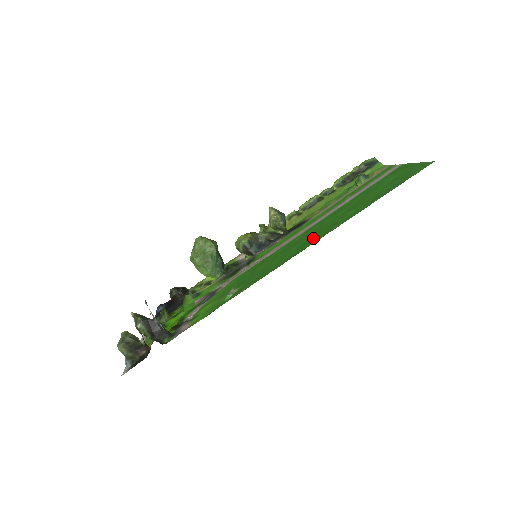
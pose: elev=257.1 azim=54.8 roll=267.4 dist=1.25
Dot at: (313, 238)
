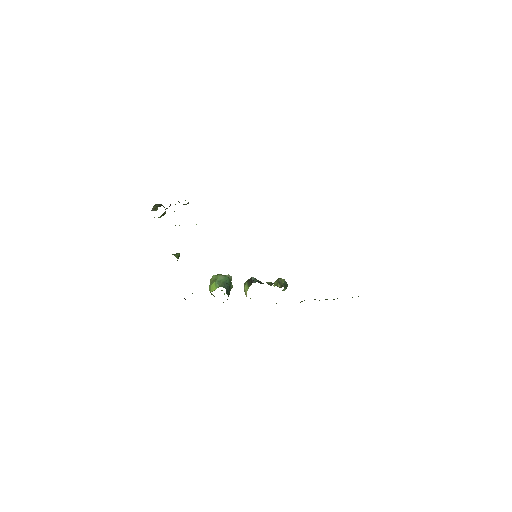
Dot at: occluded
